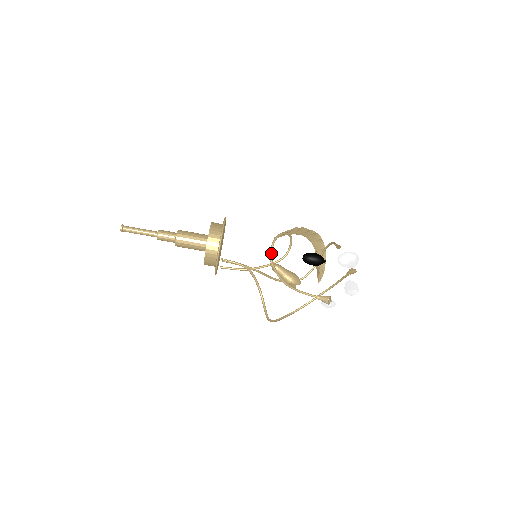
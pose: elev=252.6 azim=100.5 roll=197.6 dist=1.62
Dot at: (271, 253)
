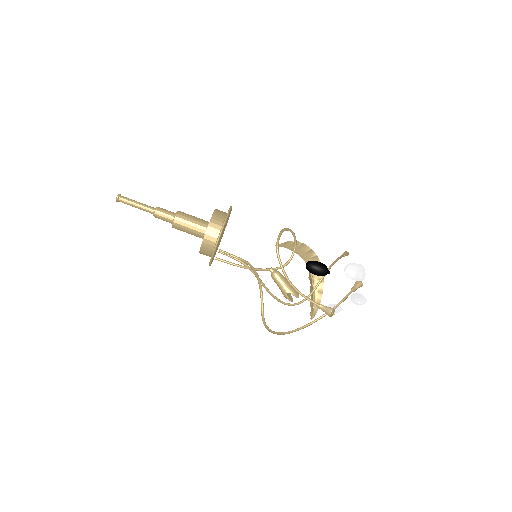
Dot at: (278, 241)
